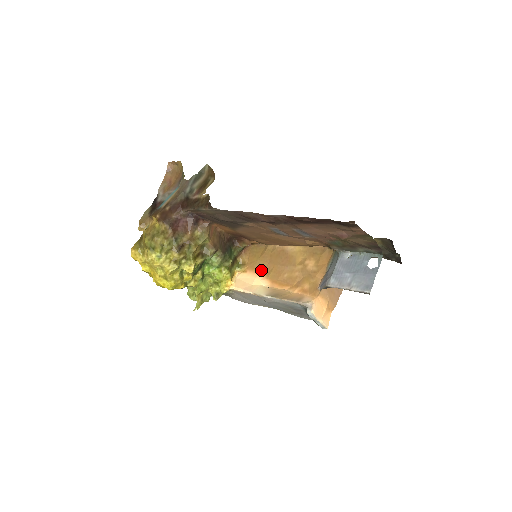
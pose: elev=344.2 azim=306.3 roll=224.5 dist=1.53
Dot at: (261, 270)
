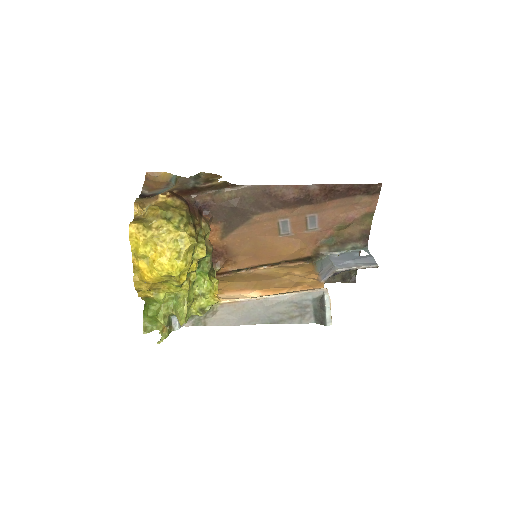
Dot at: (242, 288)
